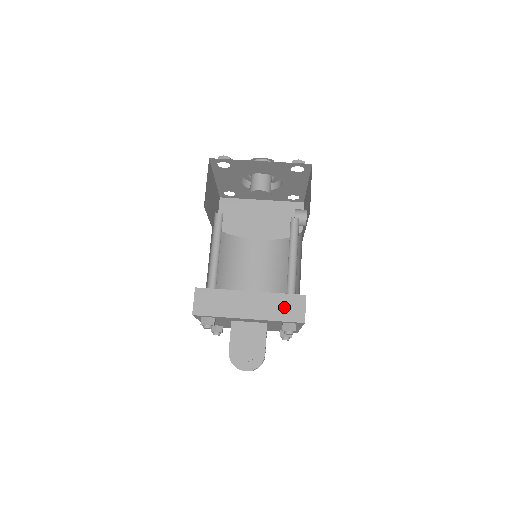
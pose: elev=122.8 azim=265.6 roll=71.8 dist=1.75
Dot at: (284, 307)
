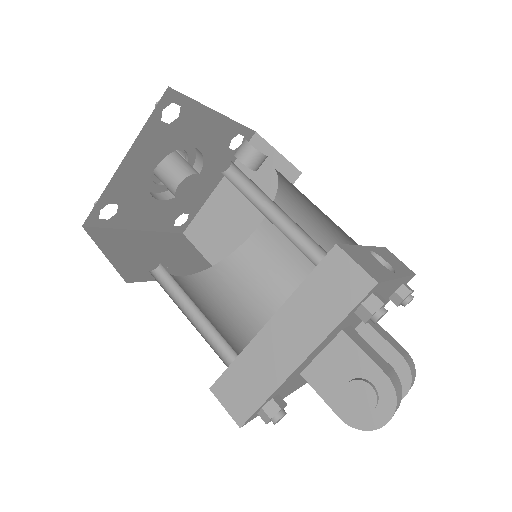
Dot at: (327, 294)
